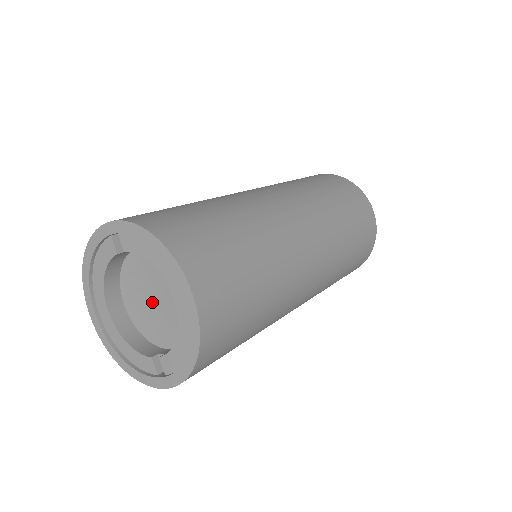
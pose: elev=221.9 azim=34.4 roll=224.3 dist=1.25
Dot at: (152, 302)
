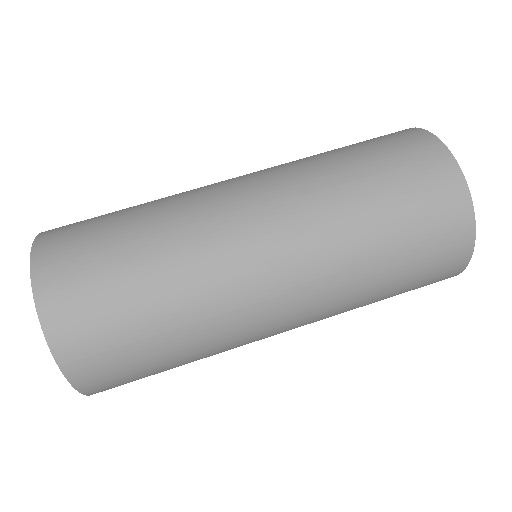
Dot at: occluded
